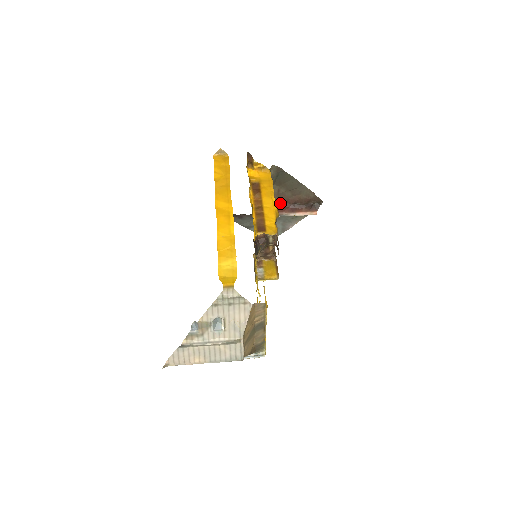
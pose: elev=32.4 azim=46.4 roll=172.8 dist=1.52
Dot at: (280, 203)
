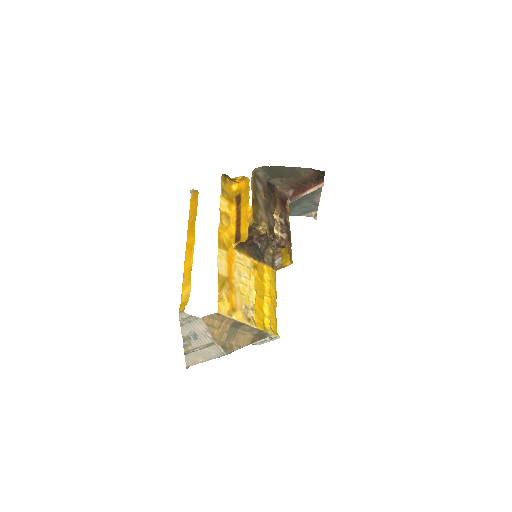
Dot at: (293, 188)
